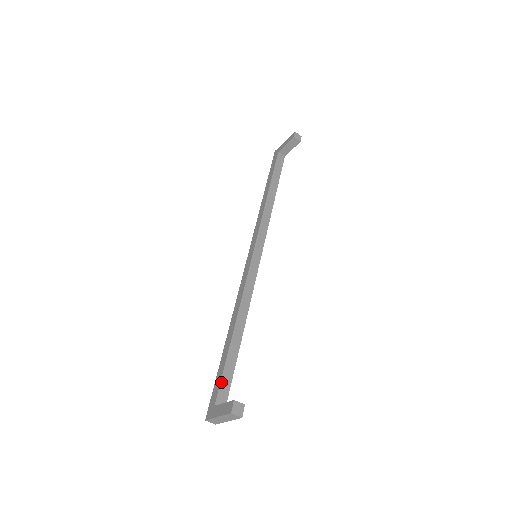
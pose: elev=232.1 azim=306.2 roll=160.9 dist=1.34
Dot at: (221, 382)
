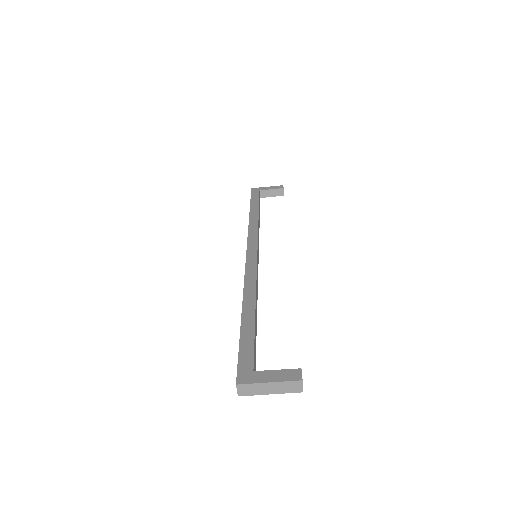
Dot at: (254, 350)
